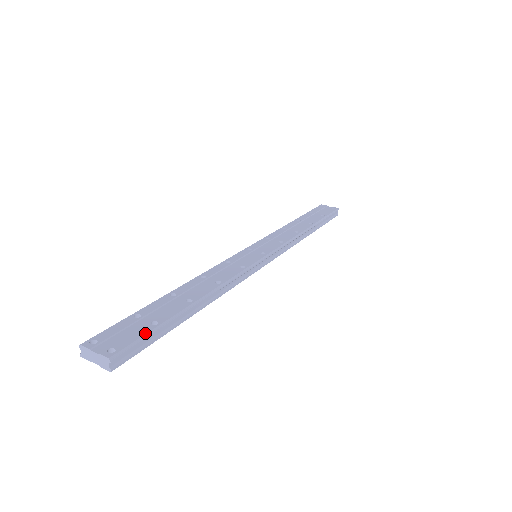
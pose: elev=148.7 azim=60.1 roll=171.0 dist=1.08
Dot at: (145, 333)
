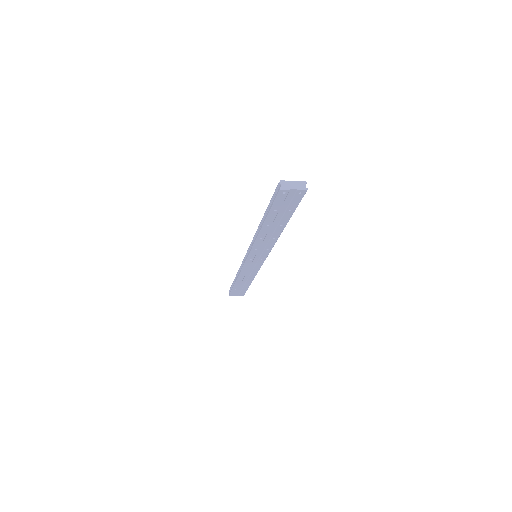
Dot at: occluded
